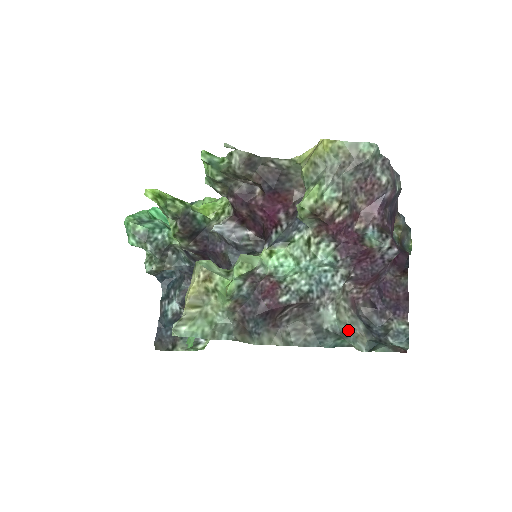
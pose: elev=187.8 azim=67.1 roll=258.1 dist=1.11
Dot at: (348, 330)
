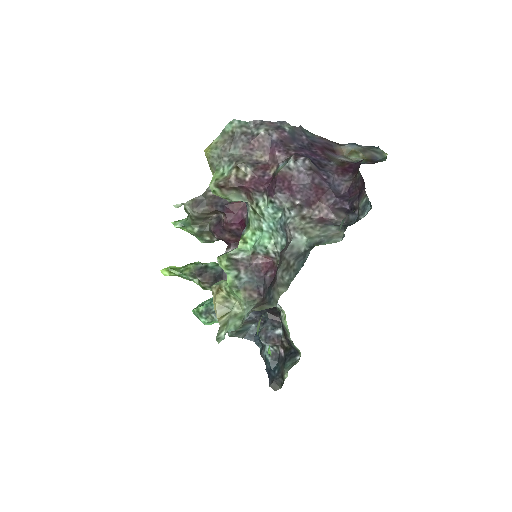
Dot at: (321, 238)
